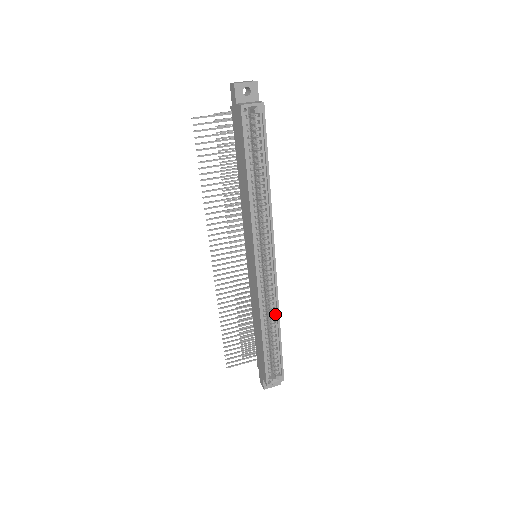
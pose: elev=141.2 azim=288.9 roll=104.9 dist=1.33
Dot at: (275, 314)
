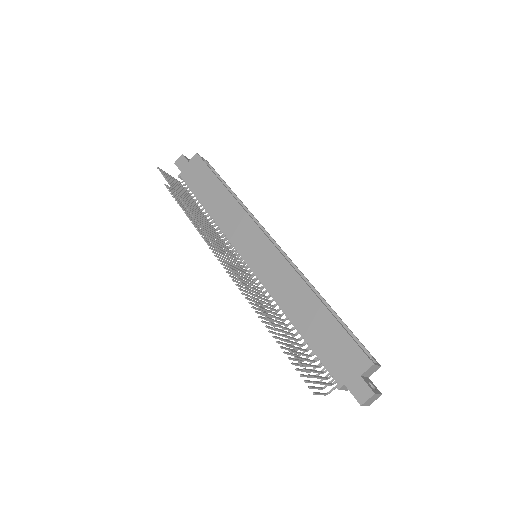
Dot at: occluded
